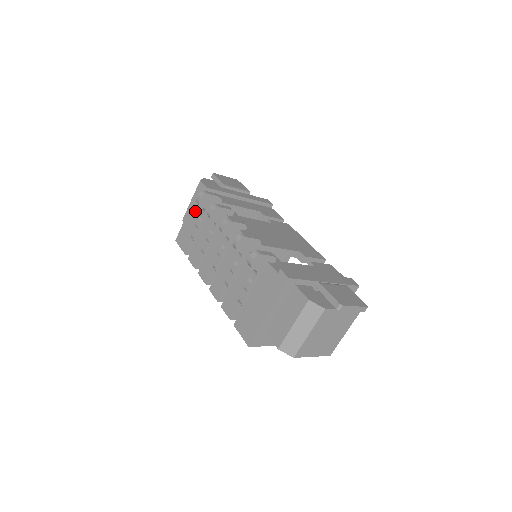
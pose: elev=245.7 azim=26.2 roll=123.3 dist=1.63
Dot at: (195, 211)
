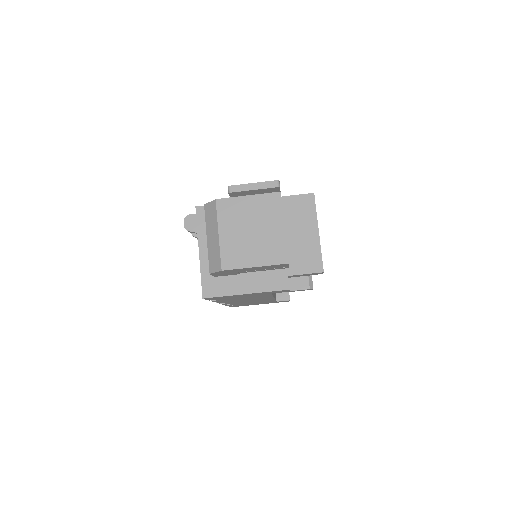
Dot at: occluded
